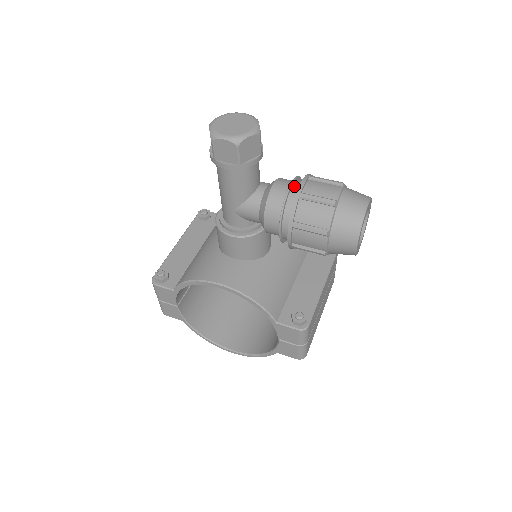
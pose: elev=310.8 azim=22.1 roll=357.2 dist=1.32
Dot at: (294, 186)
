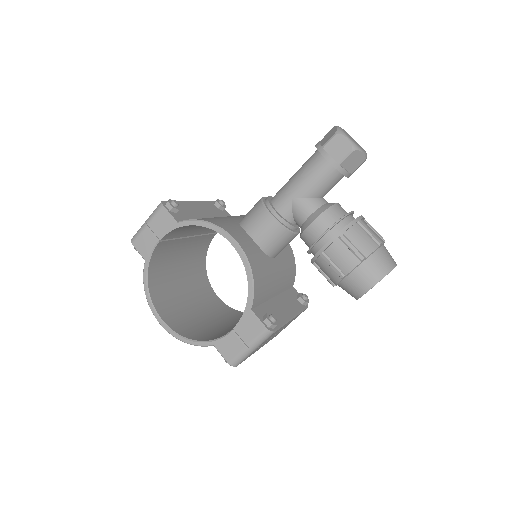
Dot at: occluded
